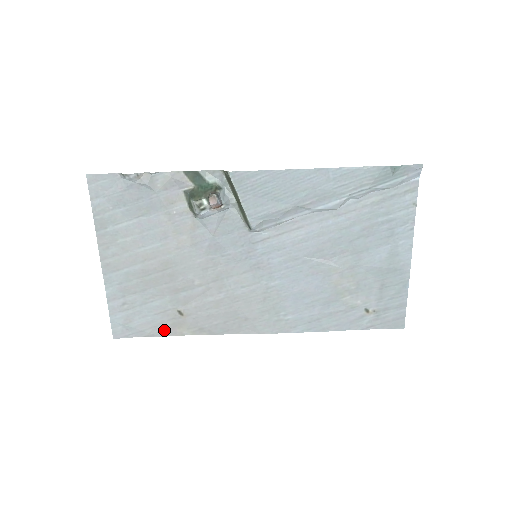
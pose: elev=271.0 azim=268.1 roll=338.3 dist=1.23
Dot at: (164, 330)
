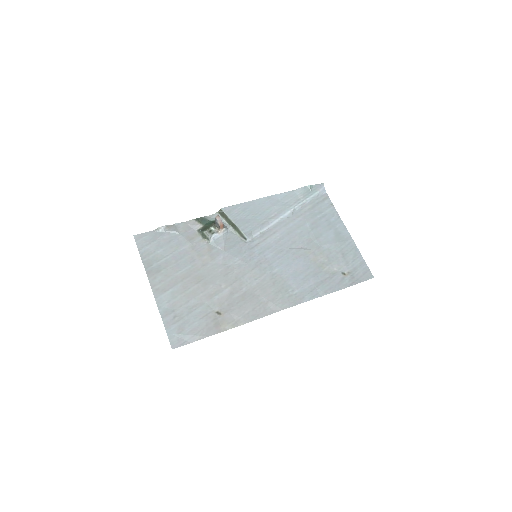
Dot at: (210, 331)
